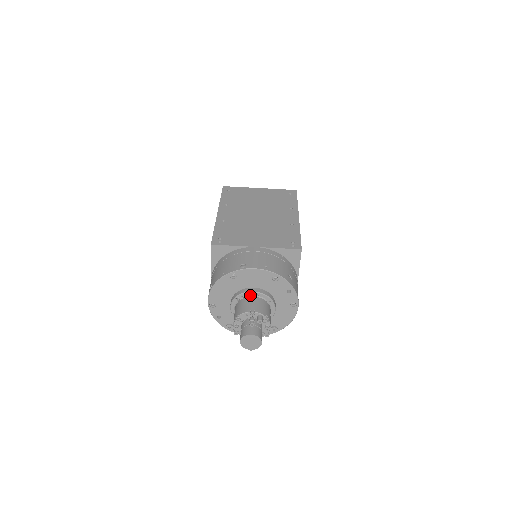
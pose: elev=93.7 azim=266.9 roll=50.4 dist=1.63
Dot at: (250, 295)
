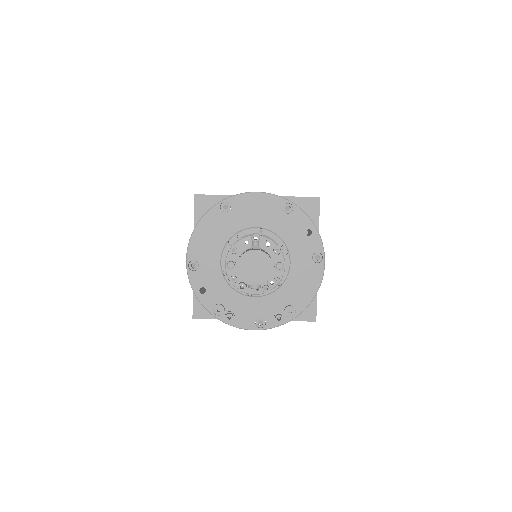
Dot at: (251, 234)
